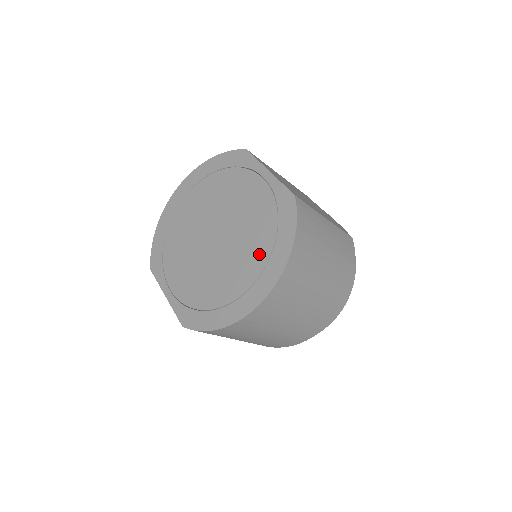
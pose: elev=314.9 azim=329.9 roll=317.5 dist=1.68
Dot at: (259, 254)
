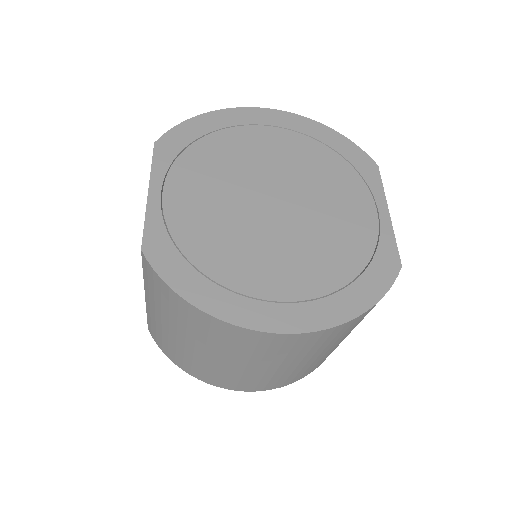
Dot at: (316, 278)
